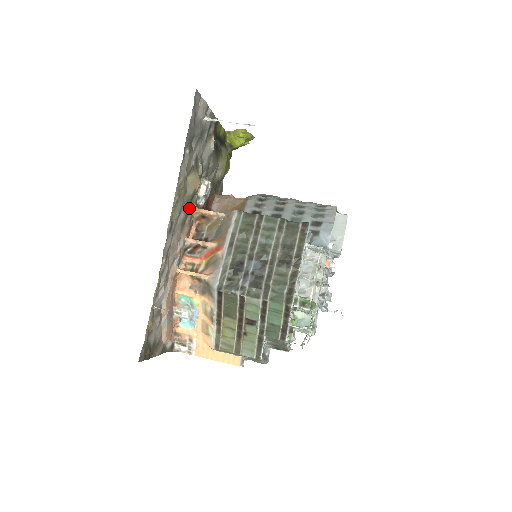
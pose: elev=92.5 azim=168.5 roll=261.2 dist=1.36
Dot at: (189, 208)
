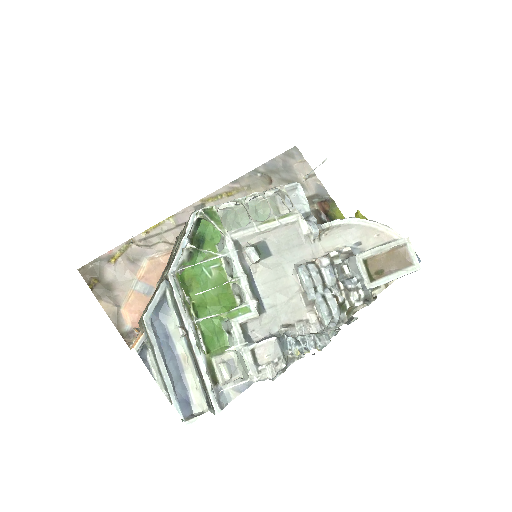
Dot at: occluded
